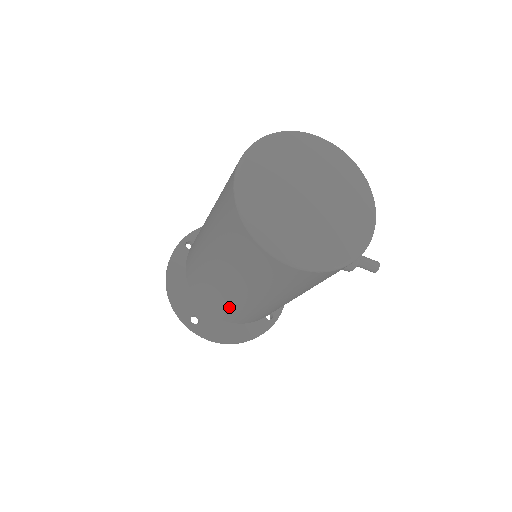
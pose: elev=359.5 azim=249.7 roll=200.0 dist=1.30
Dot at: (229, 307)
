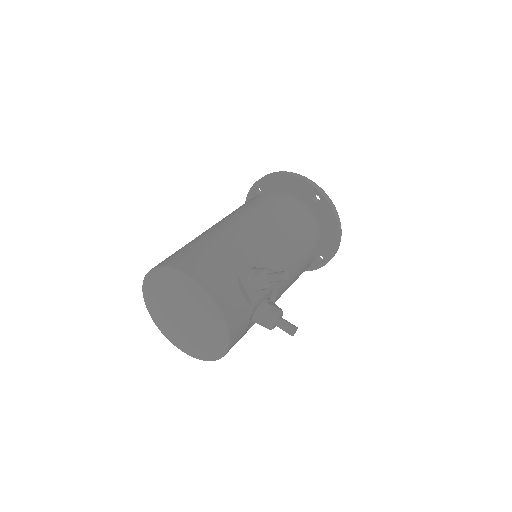
Dot at: occluded
